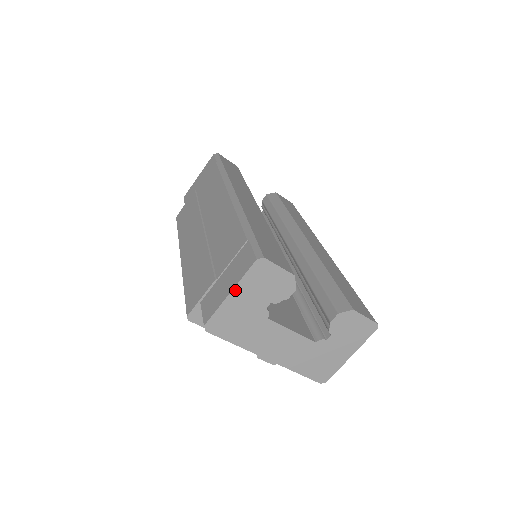
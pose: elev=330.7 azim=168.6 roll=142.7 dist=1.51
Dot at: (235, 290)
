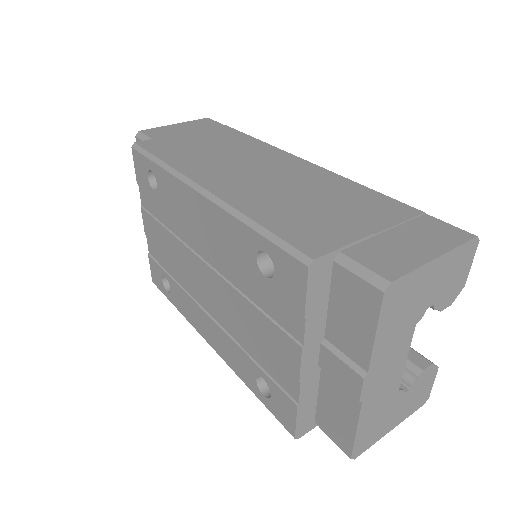
Dot at: (442, 257)
